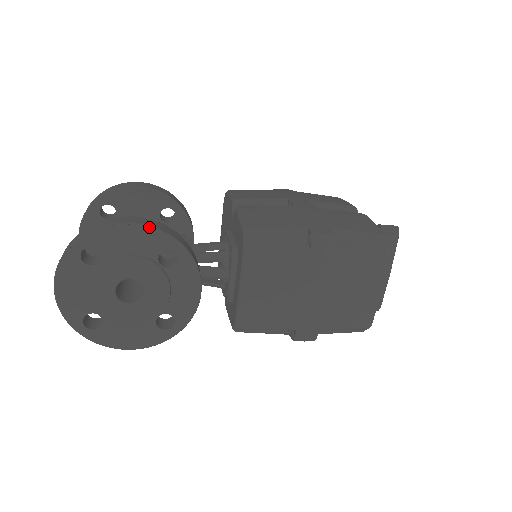
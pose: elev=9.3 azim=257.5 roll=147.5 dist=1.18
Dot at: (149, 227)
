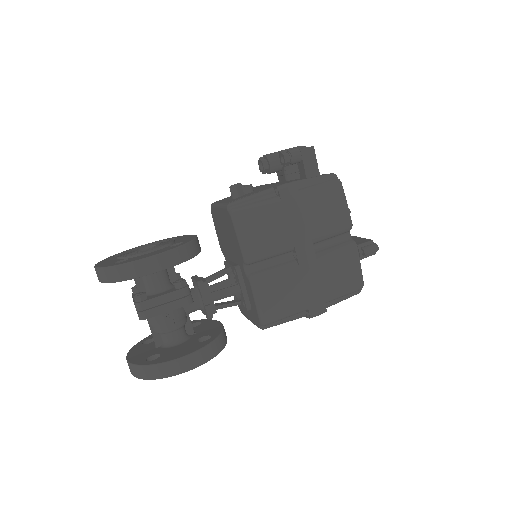
Dot at: occluded
